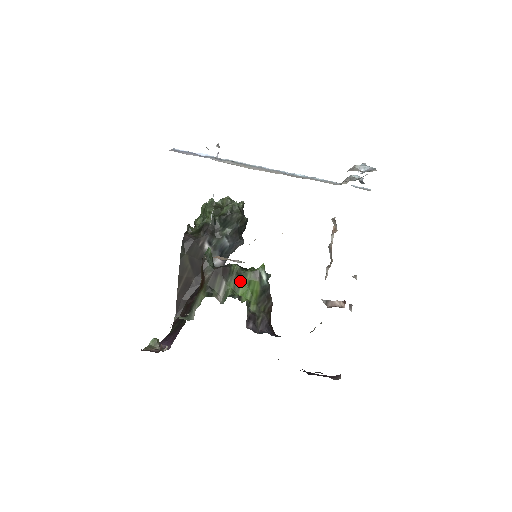
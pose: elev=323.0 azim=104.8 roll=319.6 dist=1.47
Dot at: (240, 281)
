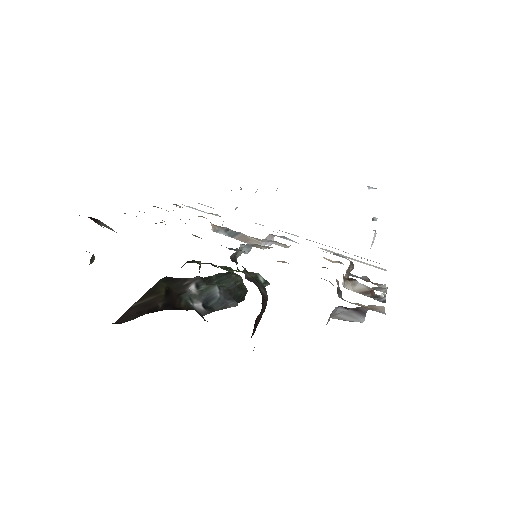
Dot at: occluded
